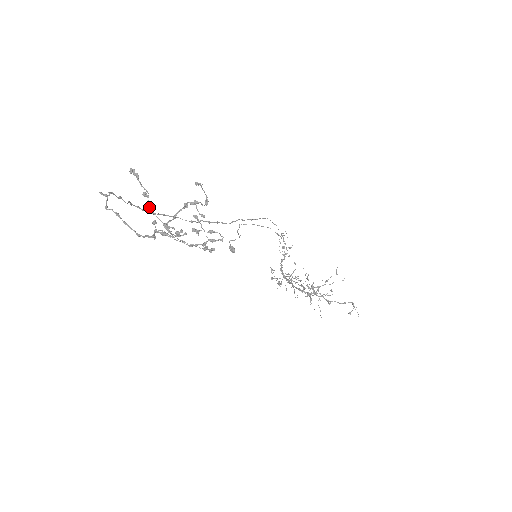
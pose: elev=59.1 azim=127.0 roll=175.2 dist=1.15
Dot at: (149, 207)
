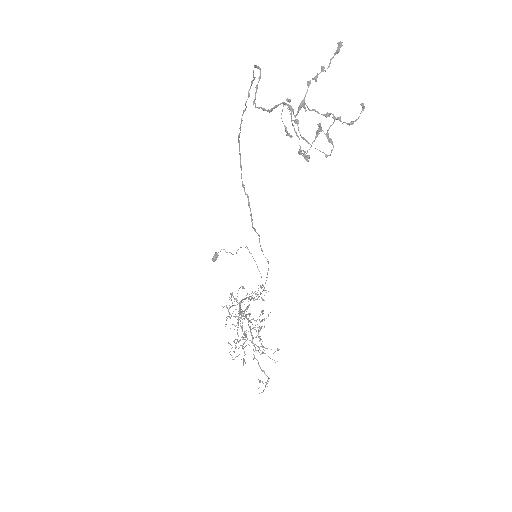
Dot at: (314, 78)
